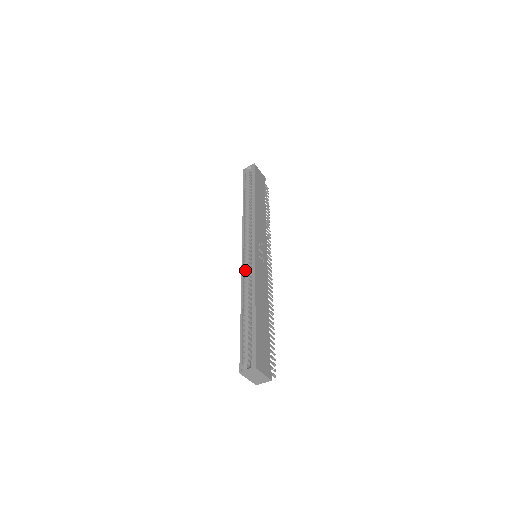
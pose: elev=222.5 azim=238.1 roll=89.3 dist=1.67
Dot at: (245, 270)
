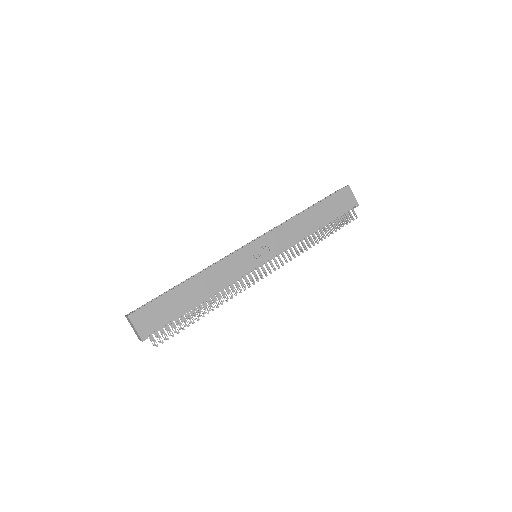
Dot at: occluded
